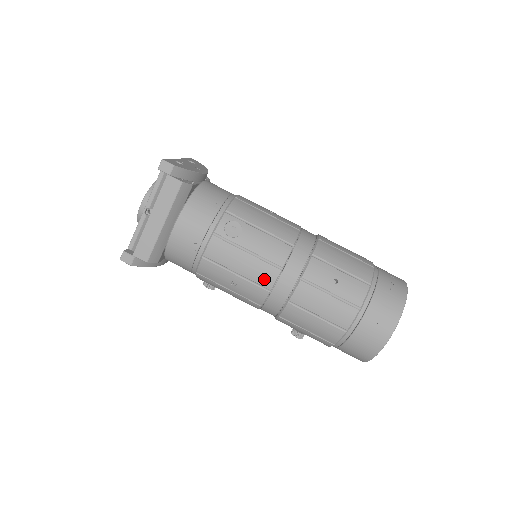
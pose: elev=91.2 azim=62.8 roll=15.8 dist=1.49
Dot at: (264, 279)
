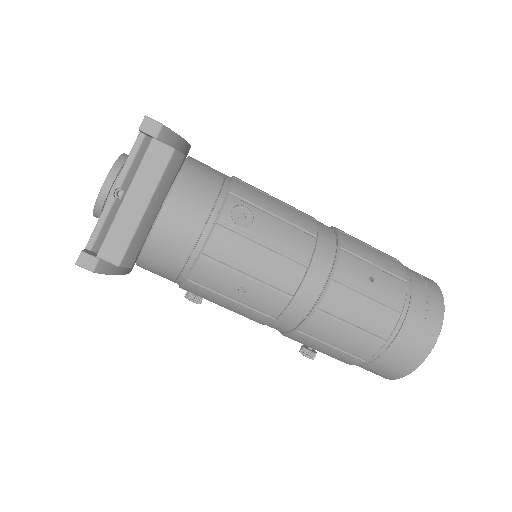
Dot at: (285, 281)
